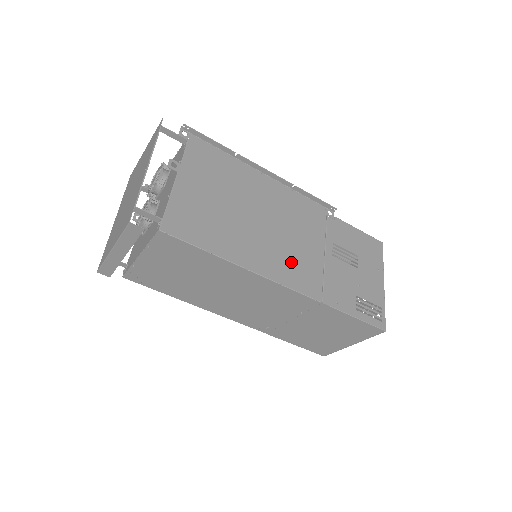
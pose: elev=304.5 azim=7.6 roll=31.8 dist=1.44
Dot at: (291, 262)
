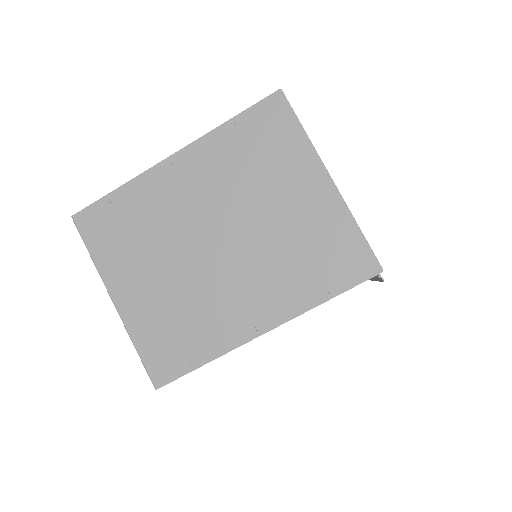
Dot at: occluded
